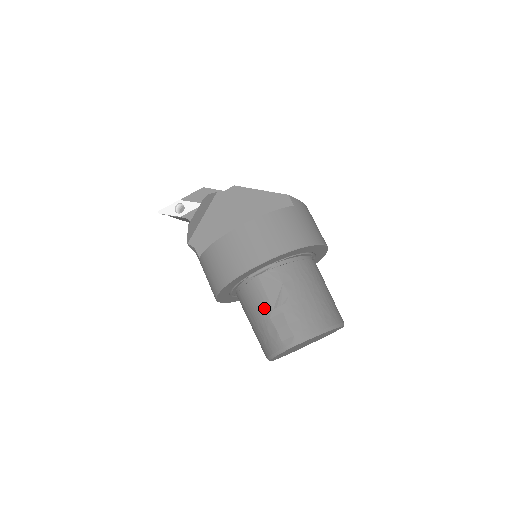
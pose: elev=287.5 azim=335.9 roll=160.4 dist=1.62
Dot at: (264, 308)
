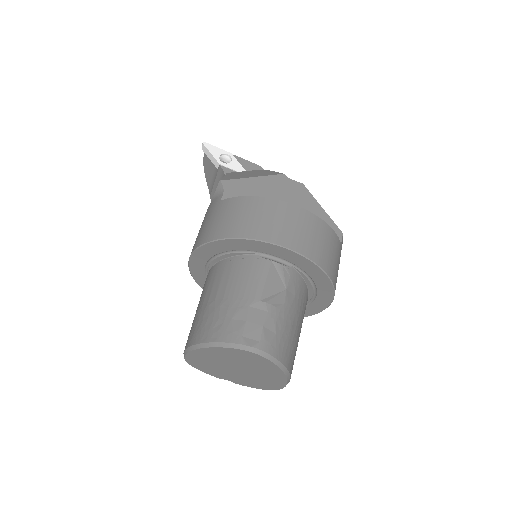
Dot at: (251, 292)
